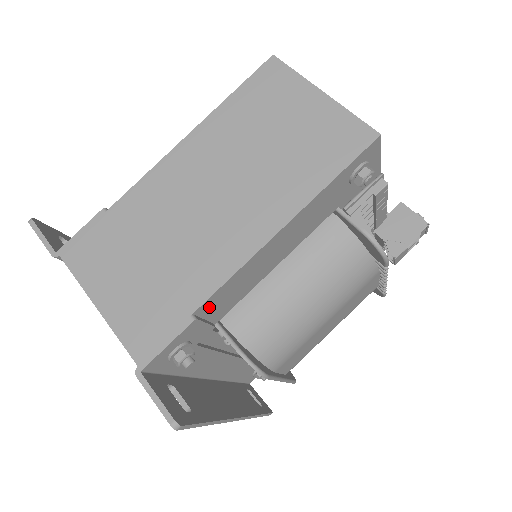
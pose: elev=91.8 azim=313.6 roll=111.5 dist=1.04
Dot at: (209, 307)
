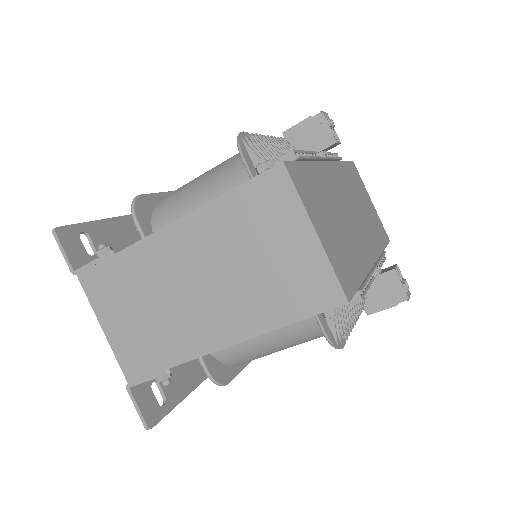
Dot at: occluded
